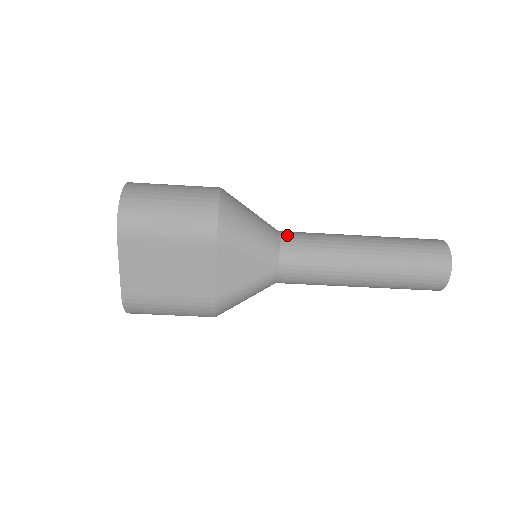
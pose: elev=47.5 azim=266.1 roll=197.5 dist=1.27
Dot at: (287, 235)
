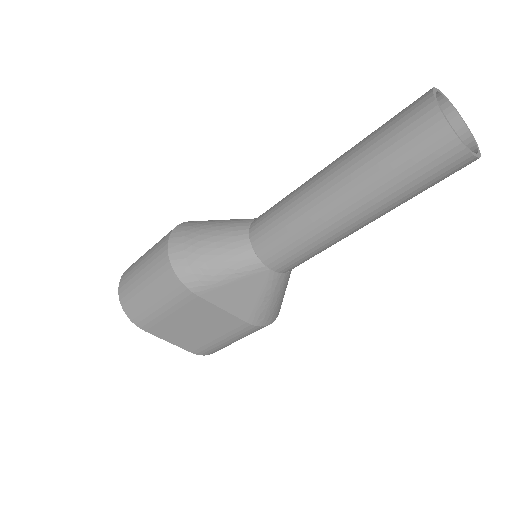
Dot at: (255, 229)
